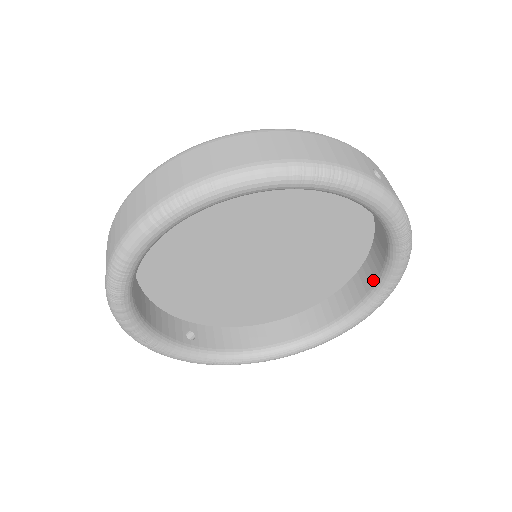
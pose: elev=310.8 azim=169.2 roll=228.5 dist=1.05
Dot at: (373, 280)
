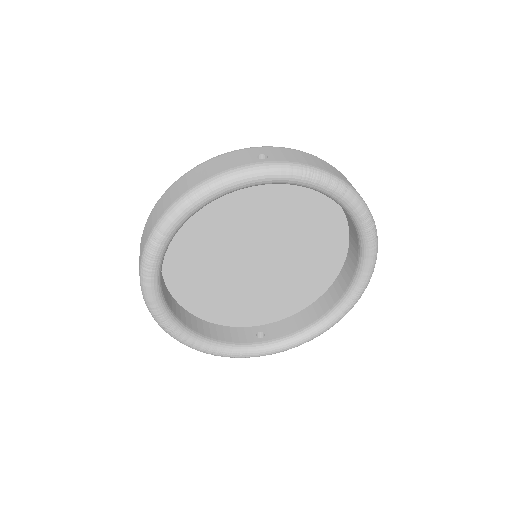
Dot at: (351, 222)
